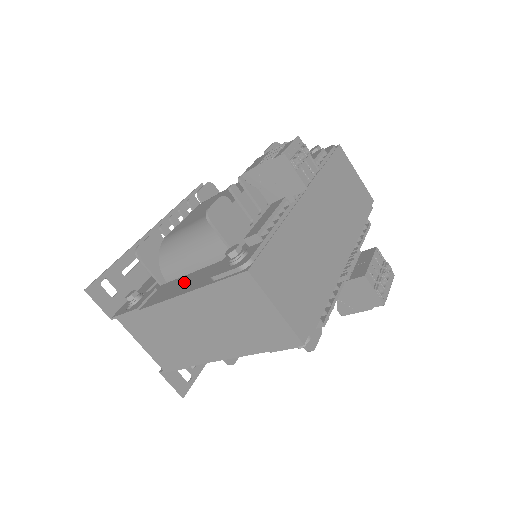
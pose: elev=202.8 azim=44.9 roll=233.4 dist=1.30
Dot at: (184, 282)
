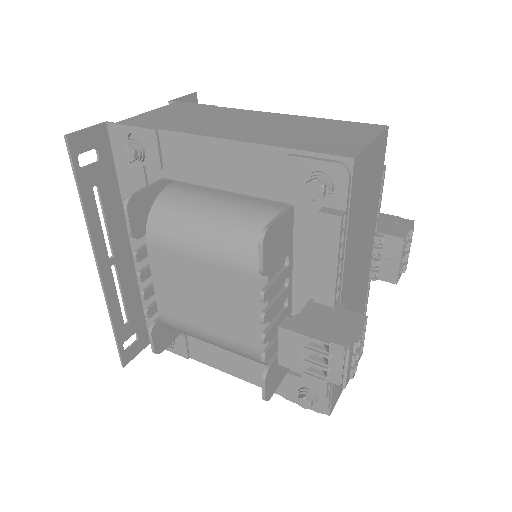
Dot at: (232, 359)
